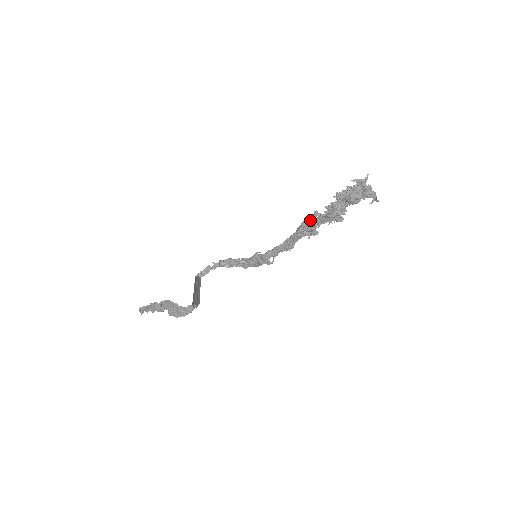
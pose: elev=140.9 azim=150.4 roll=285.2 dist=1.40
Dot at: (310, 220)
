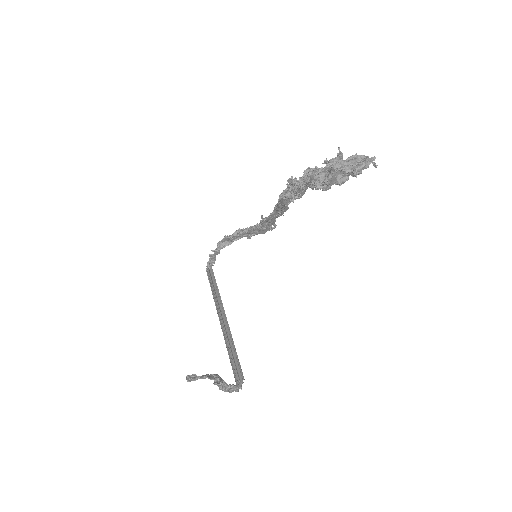
Dot at: (290, 197)
